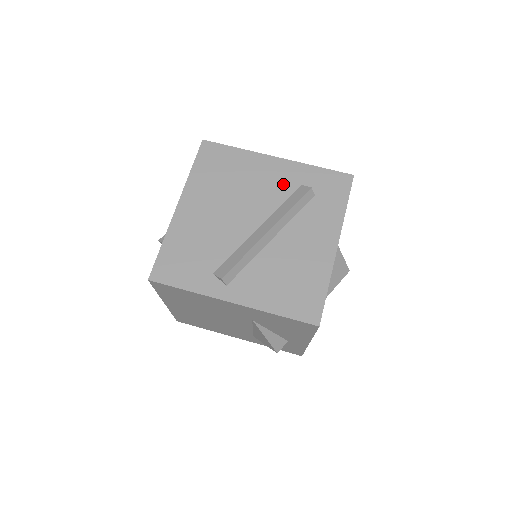
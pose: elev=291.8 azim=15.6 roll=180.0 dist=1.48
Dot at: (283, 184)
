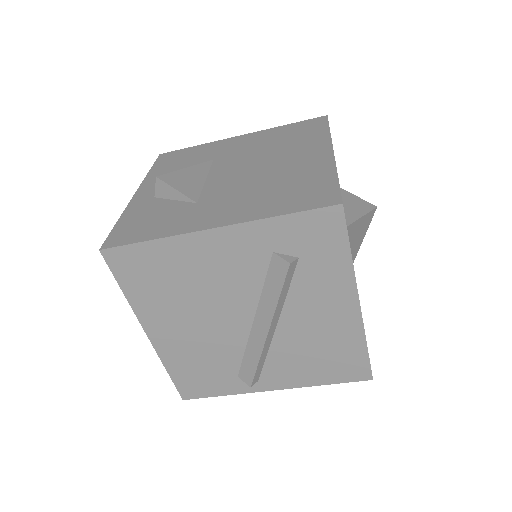
Dot at: (247, 262)
